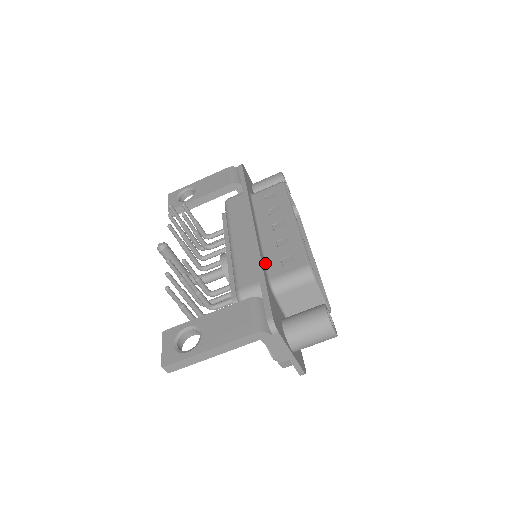
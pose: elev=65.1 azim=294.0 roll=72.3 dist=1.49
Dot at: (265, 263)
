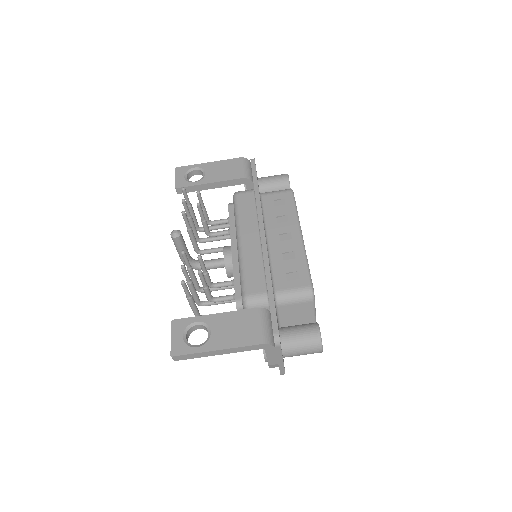
Dot at: (271, 273)
